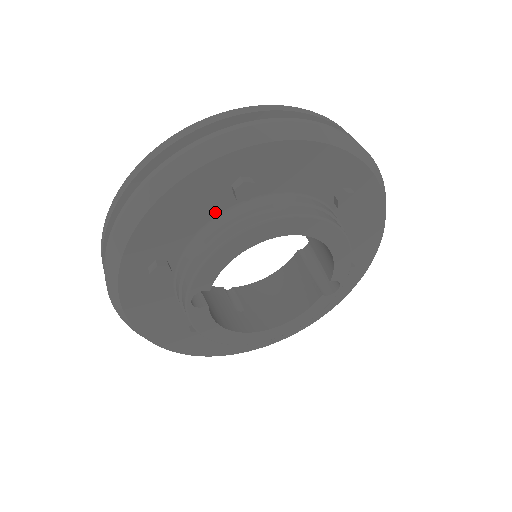
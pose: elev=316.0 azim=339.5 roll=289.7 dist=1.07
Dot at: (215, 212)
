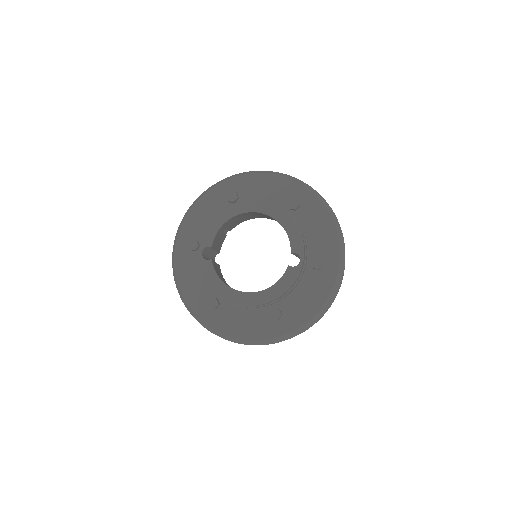
Dot at: occluded
